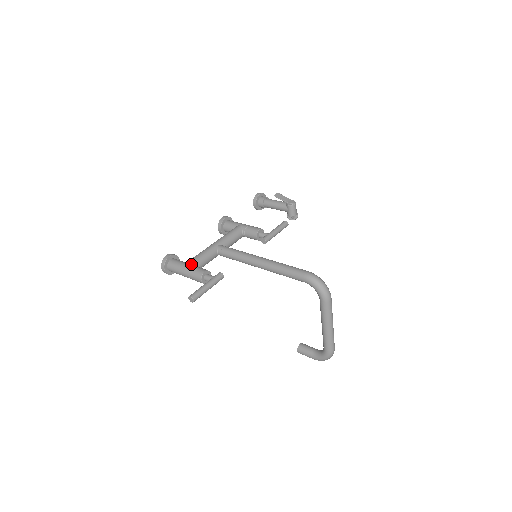
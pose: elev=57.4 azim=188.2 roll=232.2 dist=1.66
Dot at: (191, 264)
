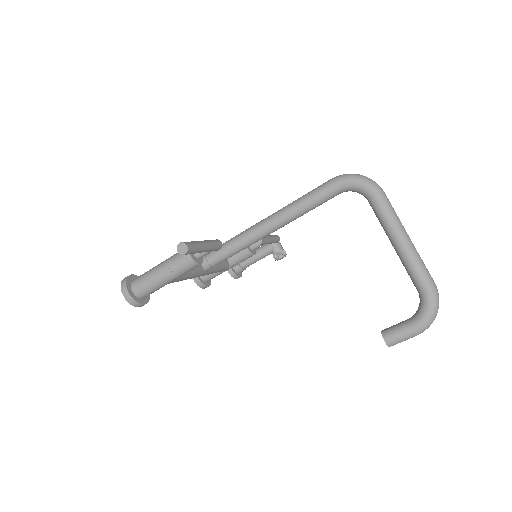
Dot at: occluded
